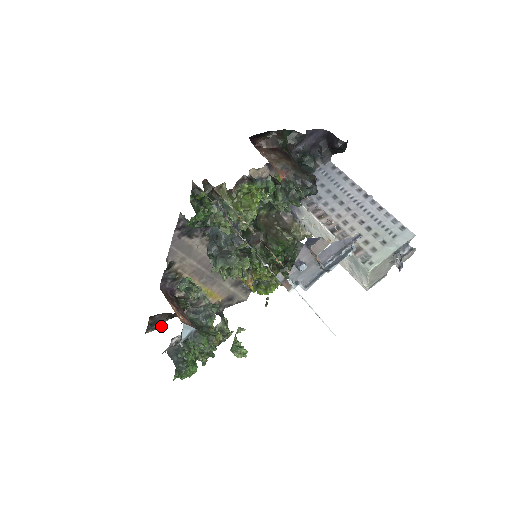
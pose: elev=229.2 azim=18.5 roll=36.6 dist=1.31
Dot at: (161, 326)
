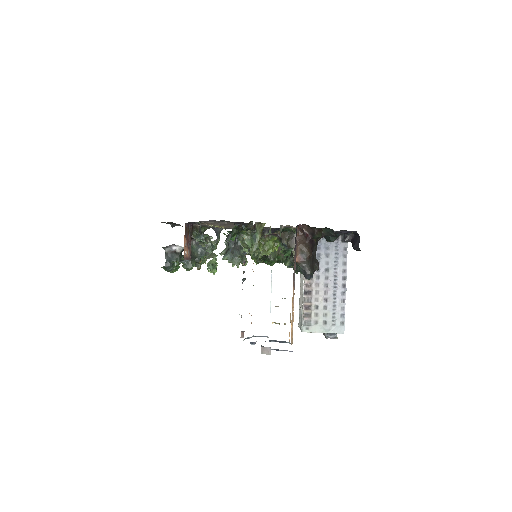
Dot at: (174, 226)
